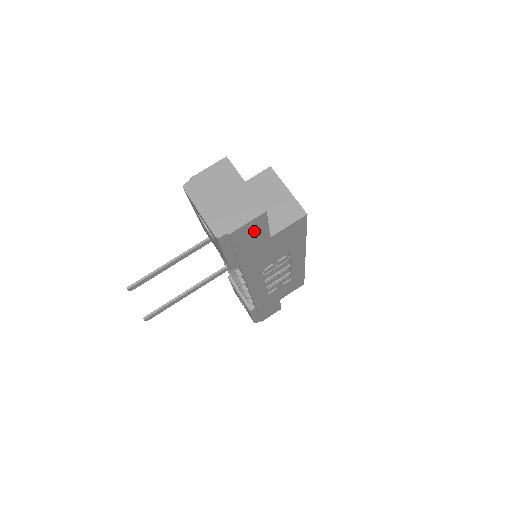
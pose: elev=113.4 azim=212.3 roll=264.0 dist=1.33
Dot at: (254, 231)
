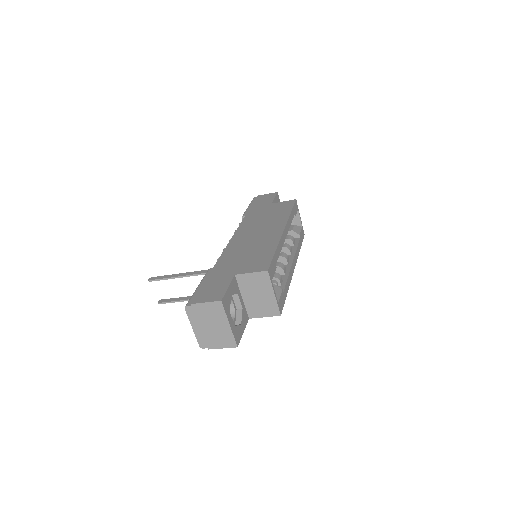
Dot at: occluded
